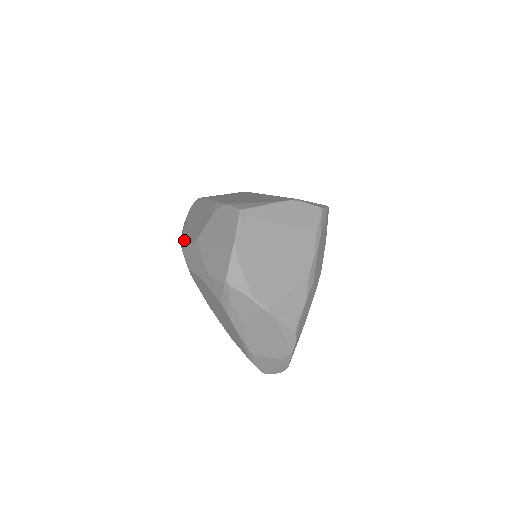
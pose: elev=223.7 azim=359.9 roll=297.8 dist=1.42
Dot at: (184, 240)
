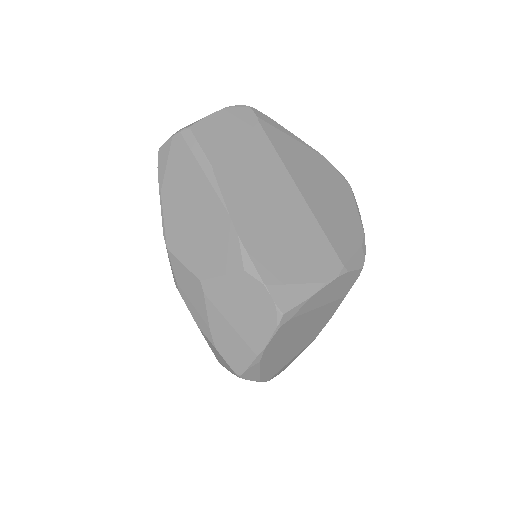
Dot at: (169, 229)
